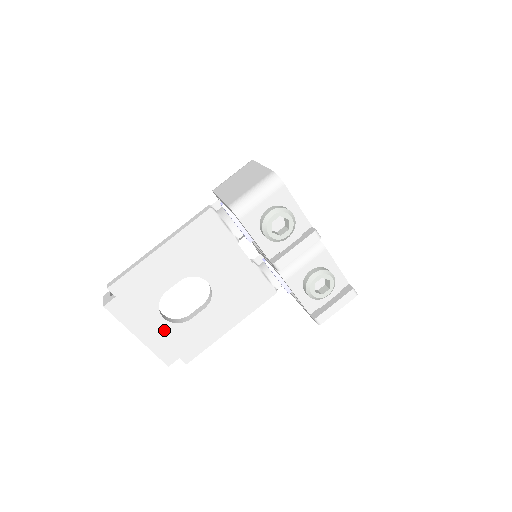
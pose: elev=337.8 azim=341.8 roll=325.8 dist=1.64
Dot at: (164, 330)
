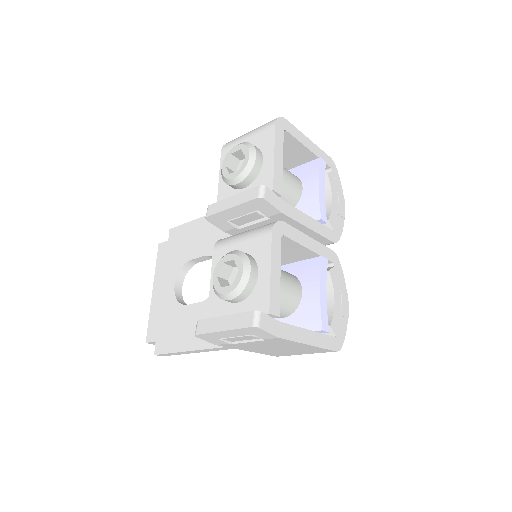
Dot at: (168, 299)
